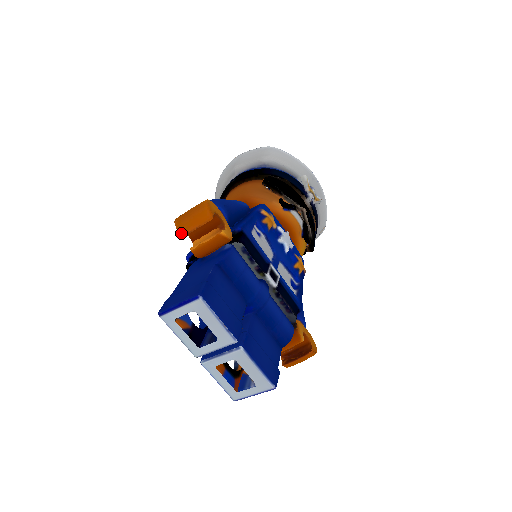
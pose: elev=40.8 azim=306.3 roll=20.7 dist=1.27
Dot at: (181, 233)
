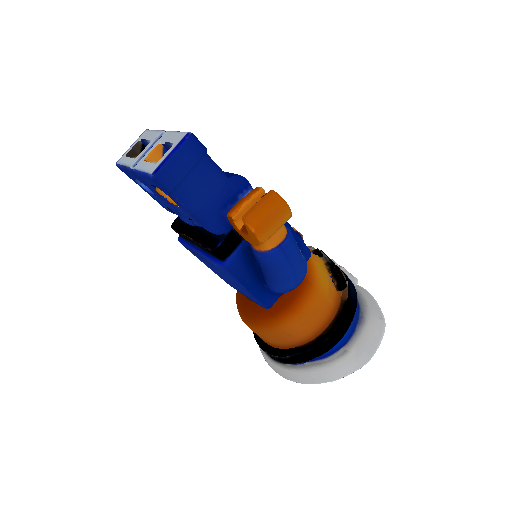
Dot at: occluded
